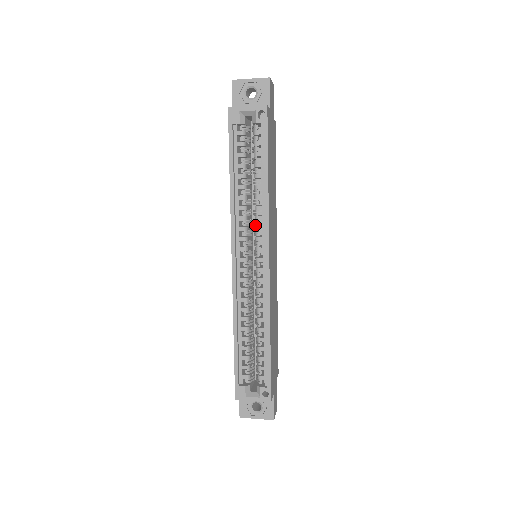
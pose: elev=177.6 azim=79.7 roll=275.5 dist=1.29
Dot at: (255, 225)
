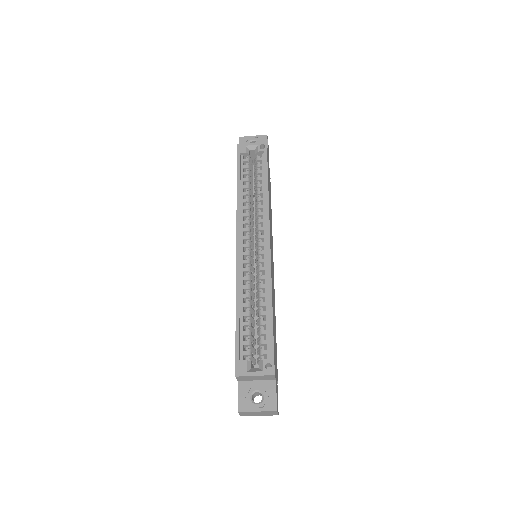
Dot at: (257, 221)
